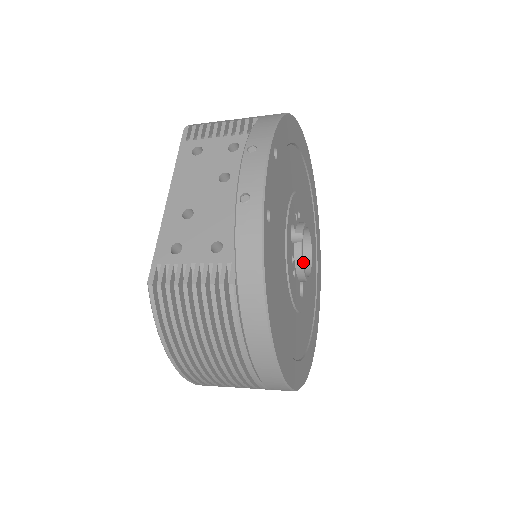
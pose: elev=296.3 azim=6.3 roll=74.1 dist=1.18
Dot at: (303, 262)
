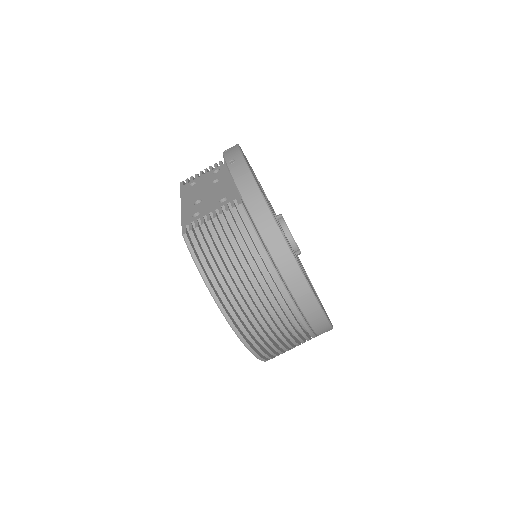
Dot at: (289, 230)
